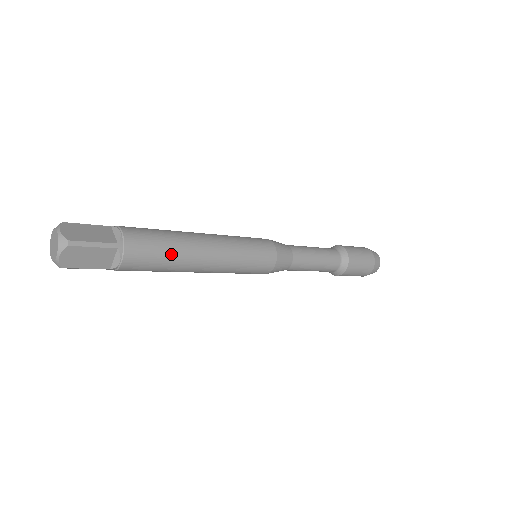
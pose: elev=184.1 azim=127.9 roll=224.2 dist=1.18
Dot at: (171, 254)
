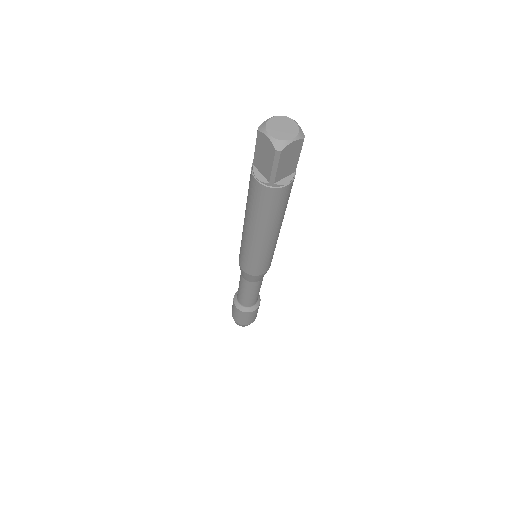
Dot at: (286, 207)
